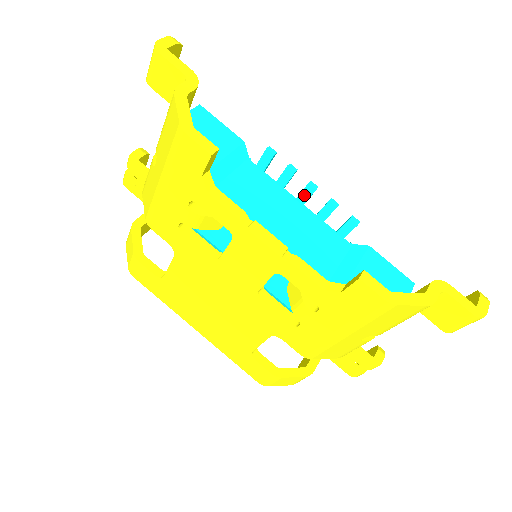
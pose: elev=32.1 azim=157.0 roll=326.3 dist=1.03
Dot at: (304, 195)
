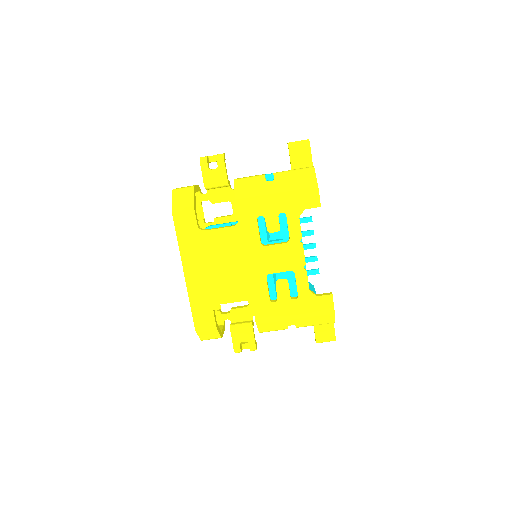
Dot at: (308, 246)
